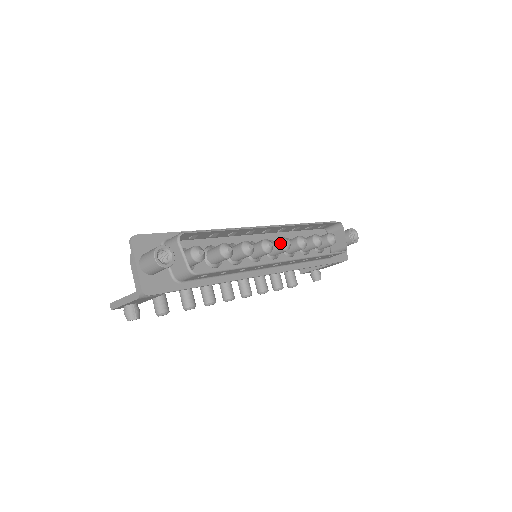
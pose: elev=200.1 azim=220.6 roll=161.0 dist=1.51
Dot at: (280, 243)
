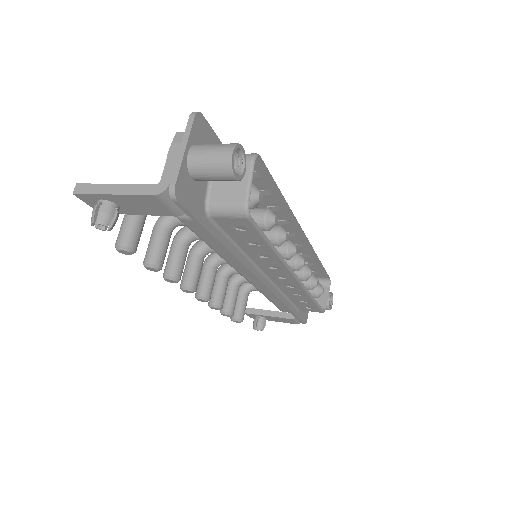
Dot at: (297, 257)
